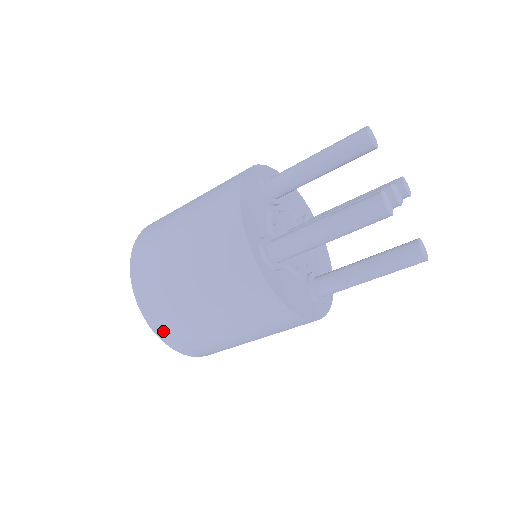
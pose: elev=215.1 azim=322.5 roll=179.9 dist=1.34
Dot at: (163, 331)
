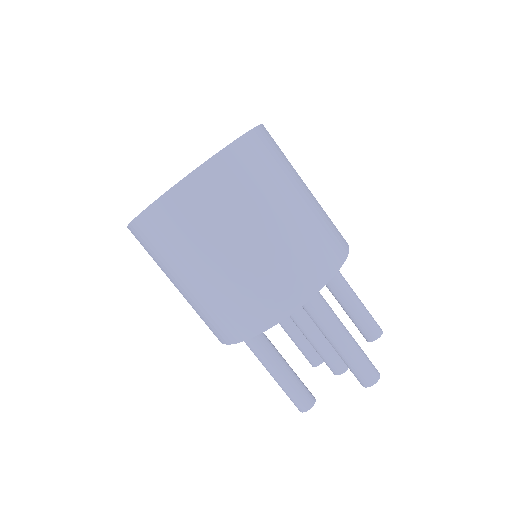
Dot at: occluded
